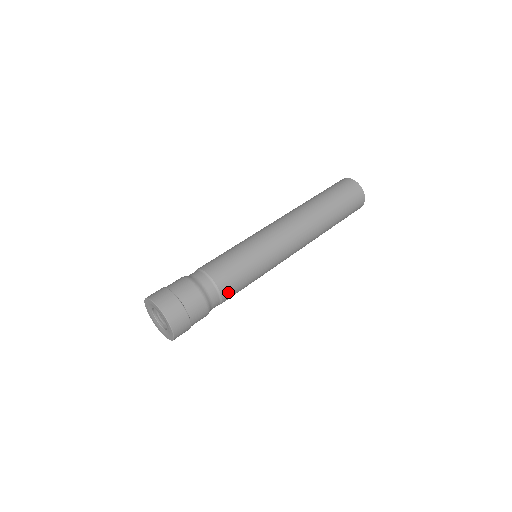
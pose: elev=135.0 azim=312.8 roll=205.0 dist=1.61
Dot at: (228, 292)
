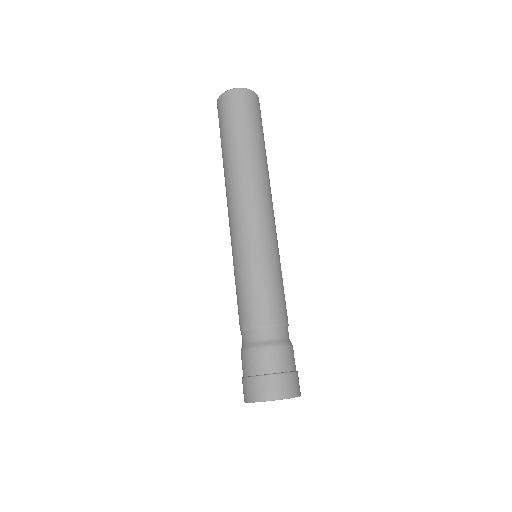
Dot at: occluded
